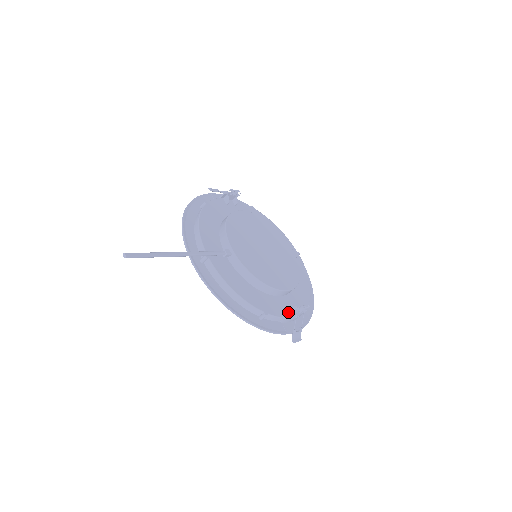
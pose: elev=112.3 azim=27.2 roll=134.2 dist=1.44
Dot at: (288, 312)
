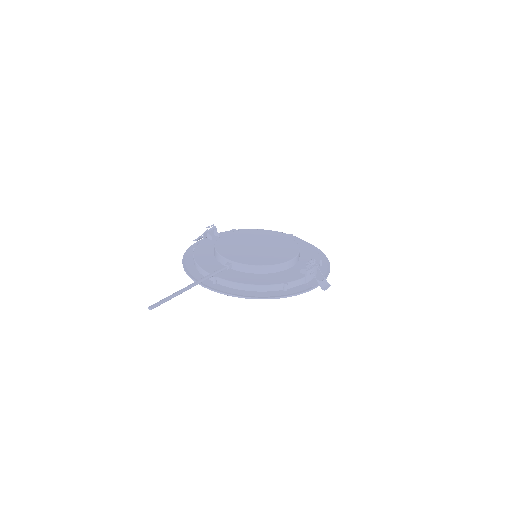
Dot at: (304, 273)
